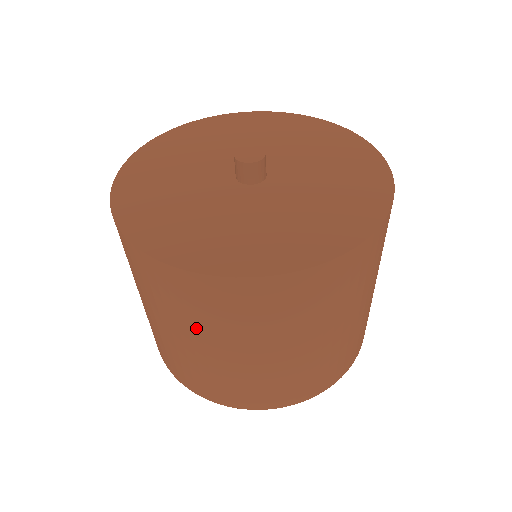
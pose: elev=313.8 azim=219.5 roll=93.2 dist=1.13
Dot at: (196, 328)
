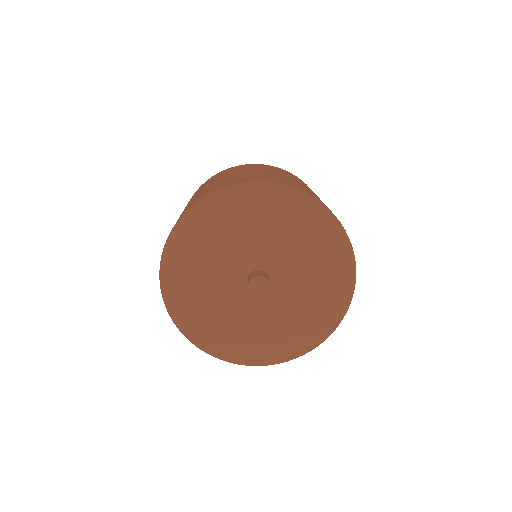
Dot at: occluded
